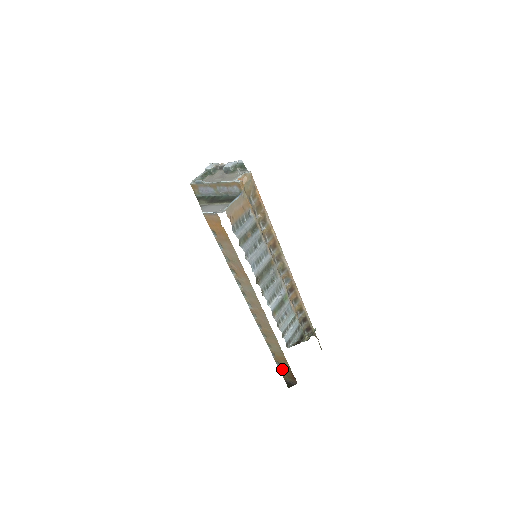
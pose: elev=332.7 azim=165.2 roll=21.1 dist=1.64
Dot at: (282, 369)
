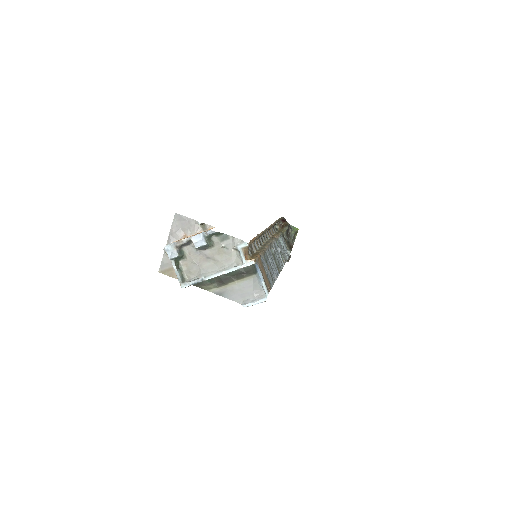
Dot at: occluded
